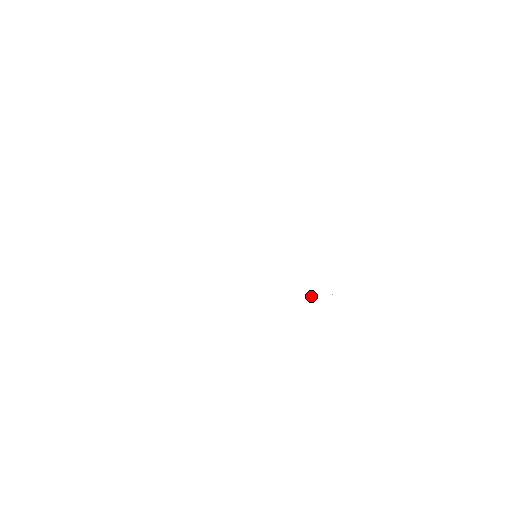
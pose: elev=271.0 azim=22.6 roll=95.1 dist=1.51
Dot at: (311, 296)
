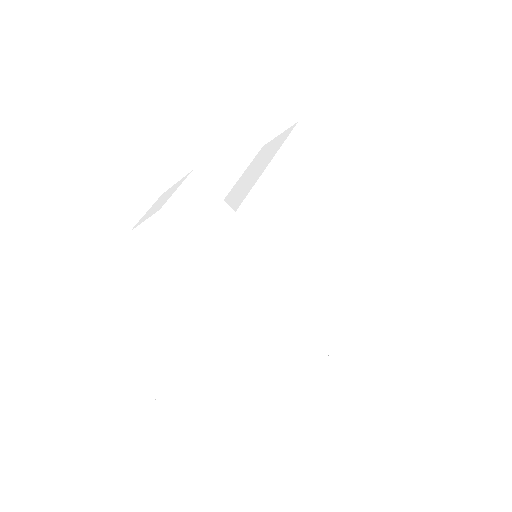
Dot at: (322, 318)
